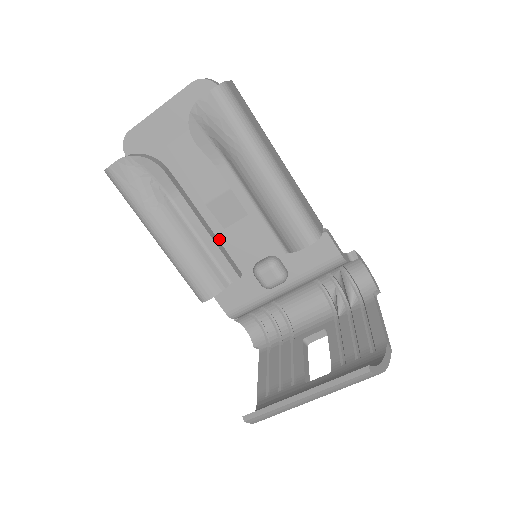
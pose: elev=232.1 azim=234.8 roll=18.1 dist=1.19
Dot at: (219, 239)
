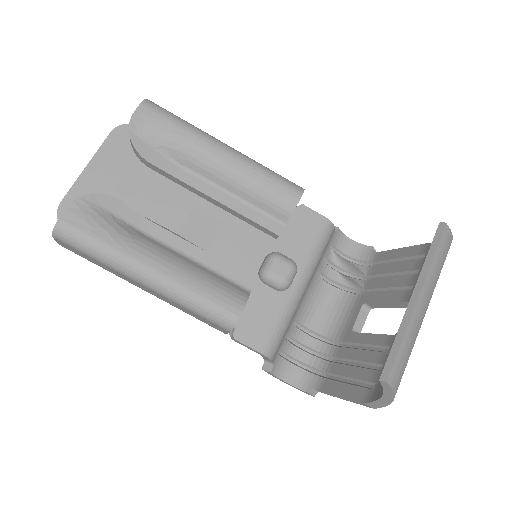
Dot at: occluded
